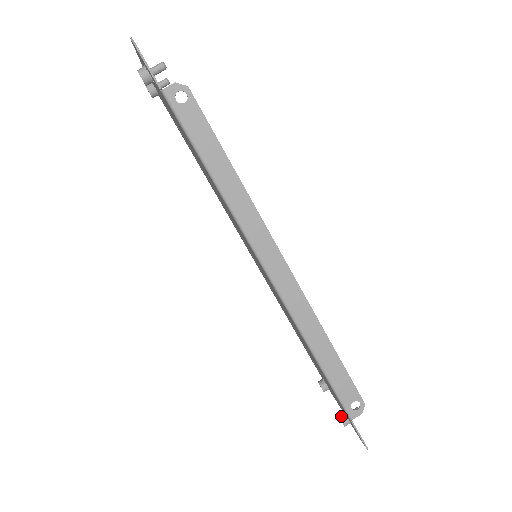
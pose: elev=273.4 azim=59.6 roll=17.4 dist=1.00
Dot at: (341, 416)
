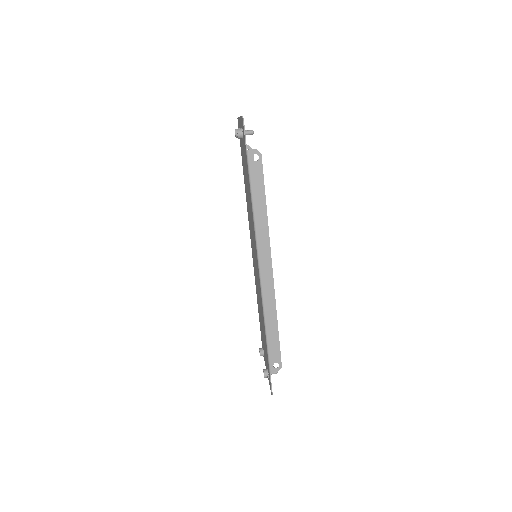
Dot at: (265, 371)
